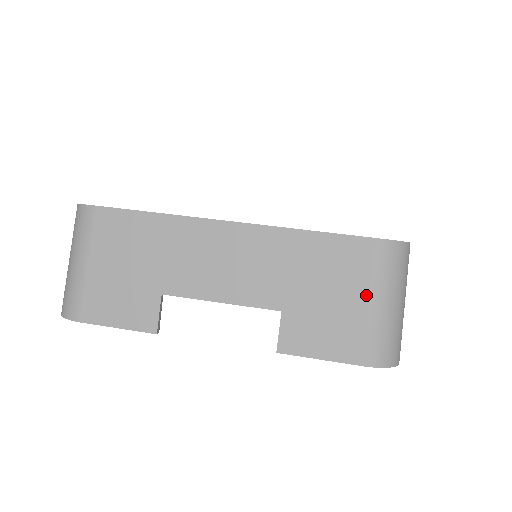
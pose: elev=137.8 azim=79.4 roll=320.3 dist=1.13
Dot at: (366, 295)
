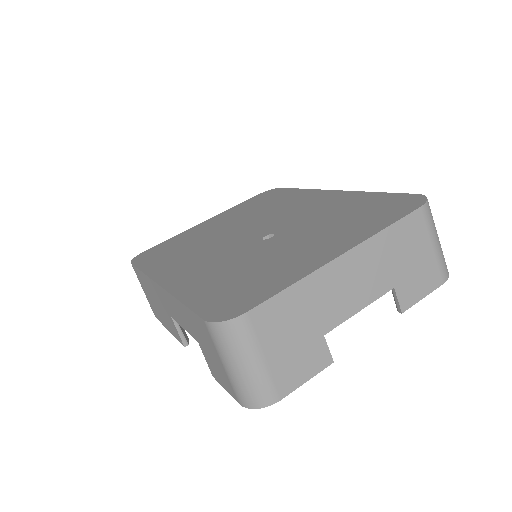
Dot at: (429, 244)
